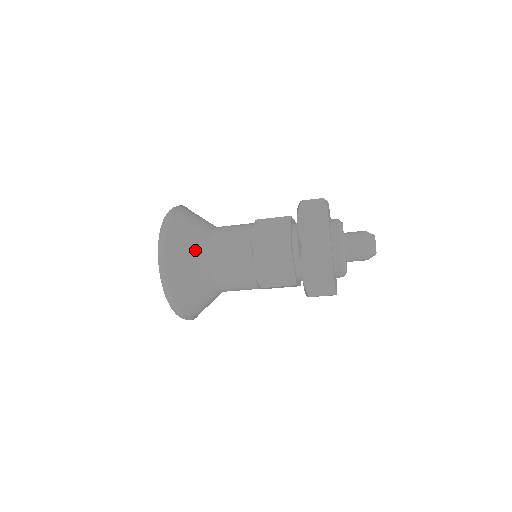
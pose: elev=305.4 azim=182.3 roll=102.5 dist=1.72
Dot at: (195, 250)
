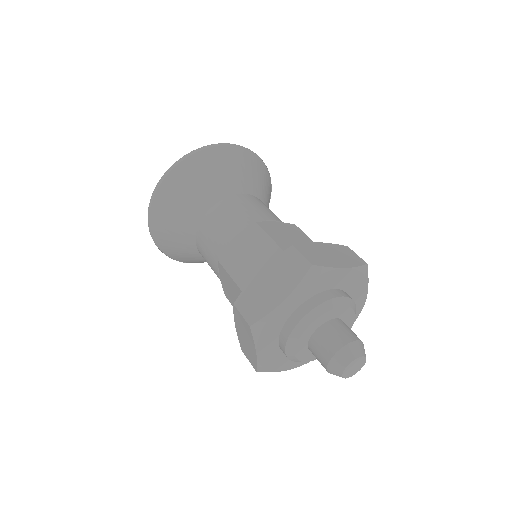
Dot at: (185, 212)
